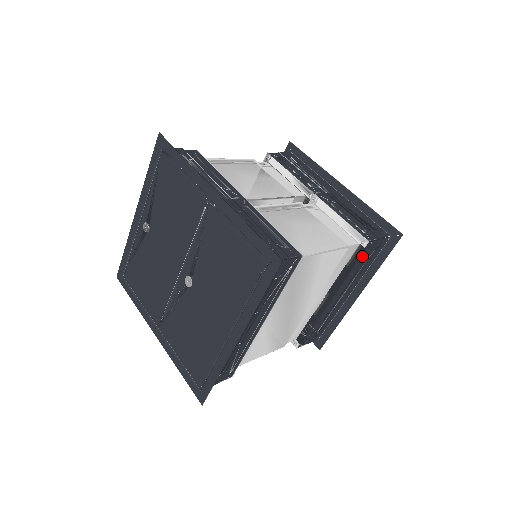
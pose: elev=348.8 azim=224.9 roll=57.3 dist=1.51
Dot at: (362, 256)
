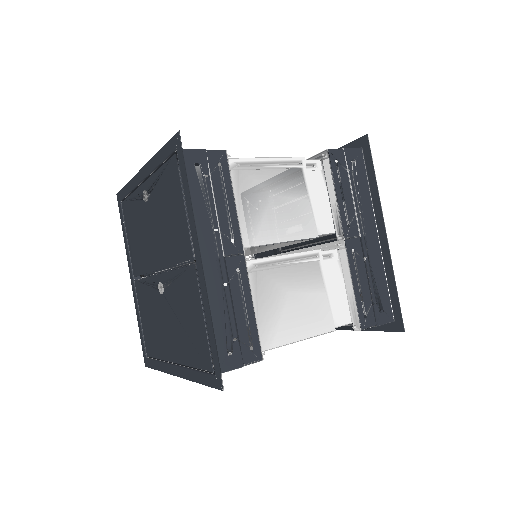
Dot at: occluded
